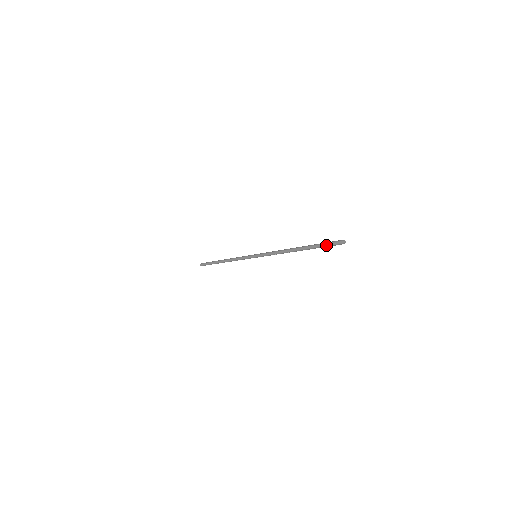
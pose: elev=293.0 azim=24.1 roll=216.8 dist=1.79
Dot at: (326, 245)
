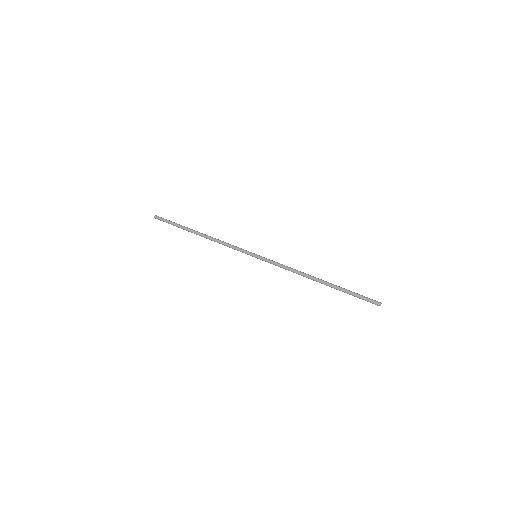
Dot at: (360, 298)
